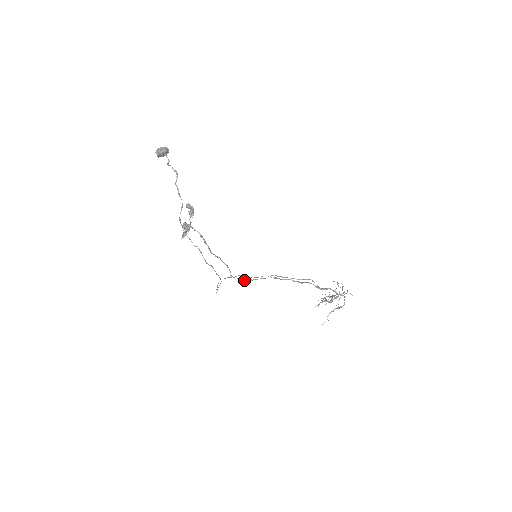
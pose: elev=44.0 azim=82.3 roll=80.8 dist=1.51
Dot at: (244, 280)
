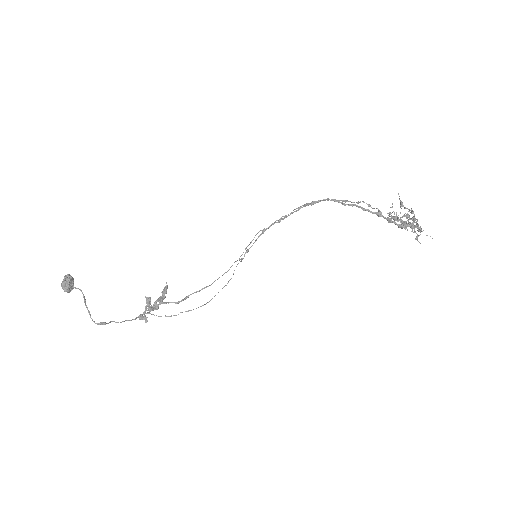
Dot at: (270, 226)
